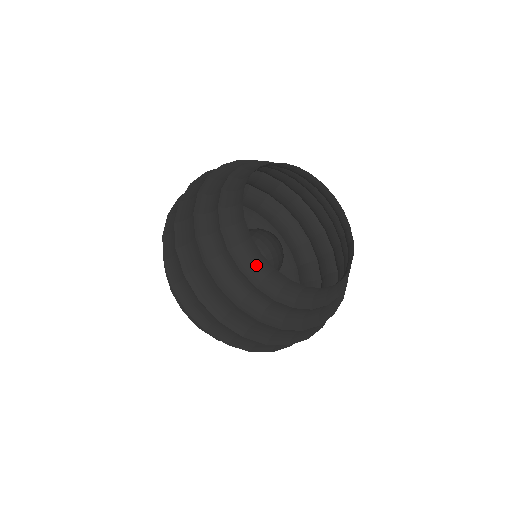
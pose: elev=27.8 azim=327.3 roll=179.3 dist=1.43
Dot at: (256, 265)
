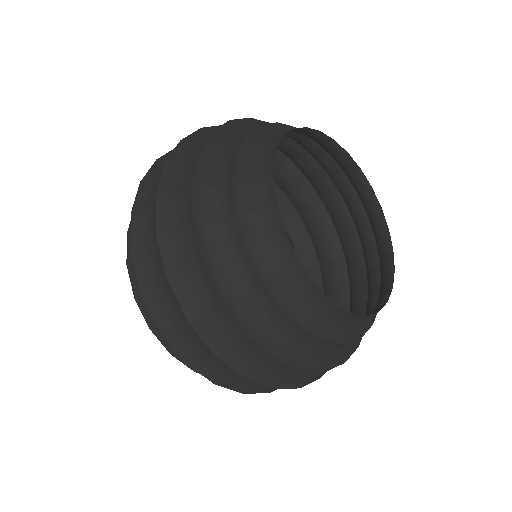
Dot at: (322, 315)
